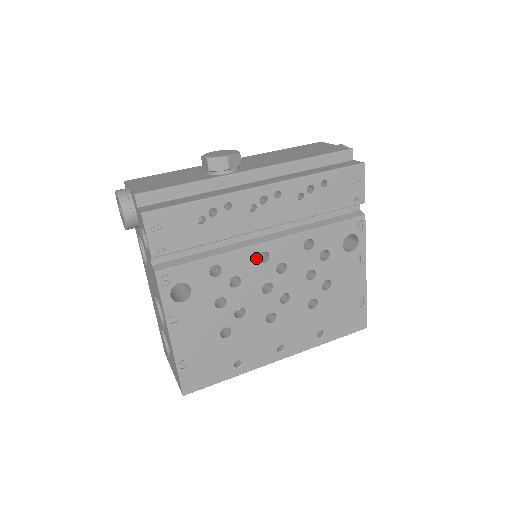
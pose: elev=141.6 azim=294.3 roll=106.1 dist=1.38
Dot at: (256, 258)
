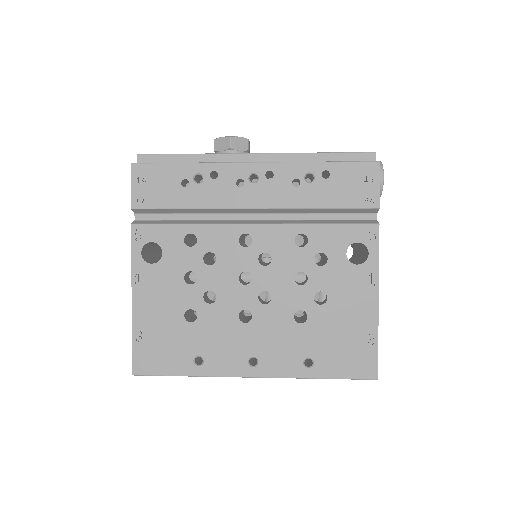
Dot at: (237, 239)
